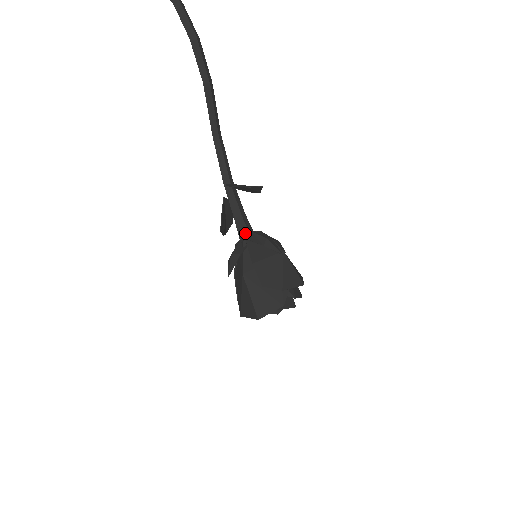
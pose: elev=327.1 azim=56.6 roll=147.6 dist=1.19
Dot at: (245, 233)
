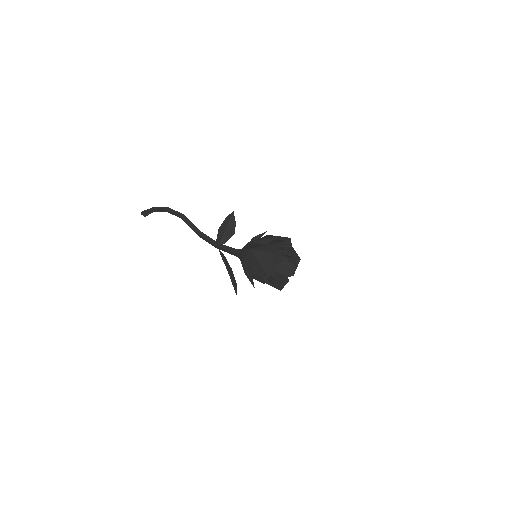
Dot at: occluded
